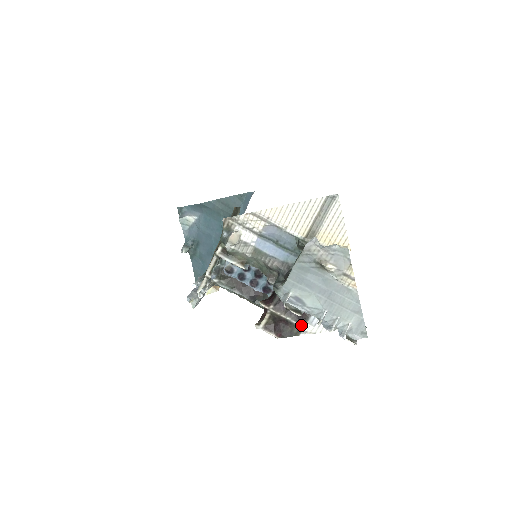
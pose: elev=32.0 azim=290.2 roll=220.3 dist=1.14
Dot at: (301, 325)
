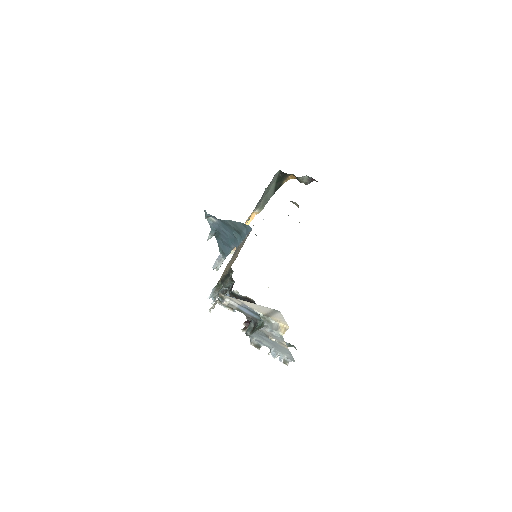
Dot at: occluded
